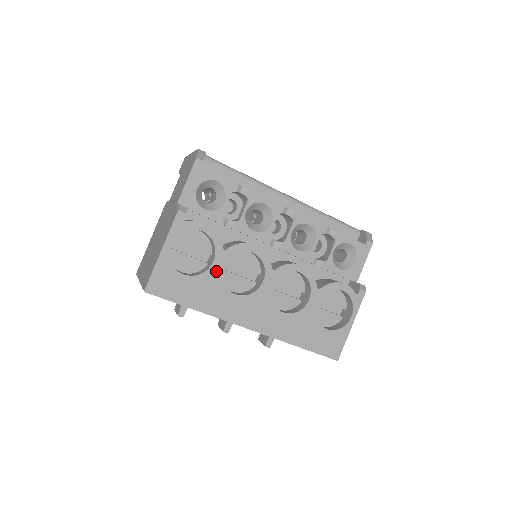
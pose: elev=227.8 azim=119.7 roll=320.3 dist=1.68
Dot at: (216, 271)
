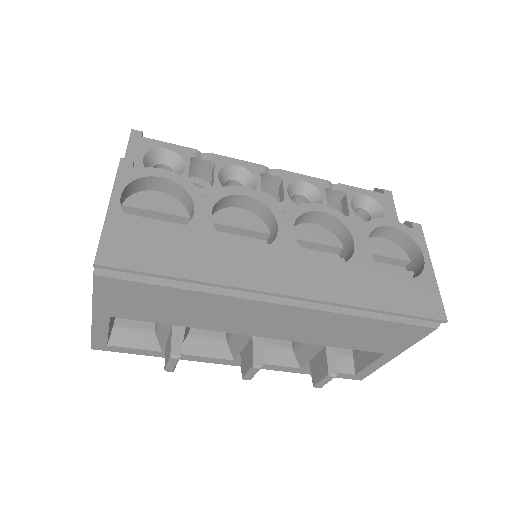
Dot at: (203, 223)
